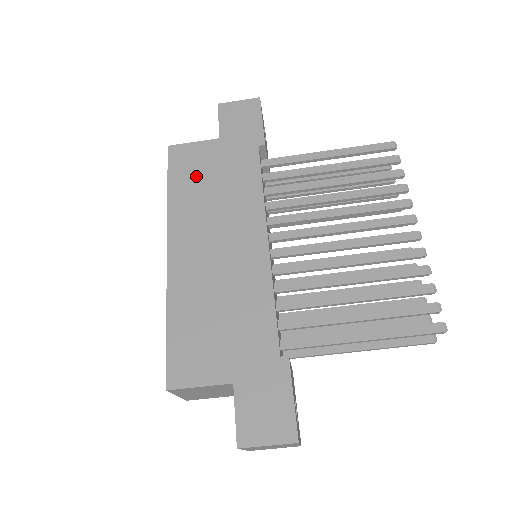
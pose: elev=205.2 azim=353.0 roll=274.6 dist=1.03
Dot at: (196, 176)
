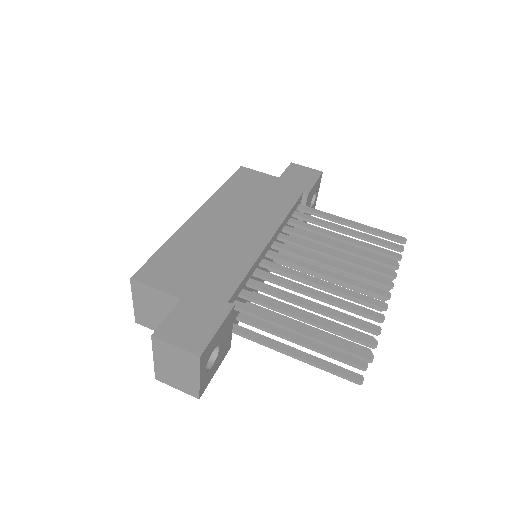
Dot at: (248, 187)
